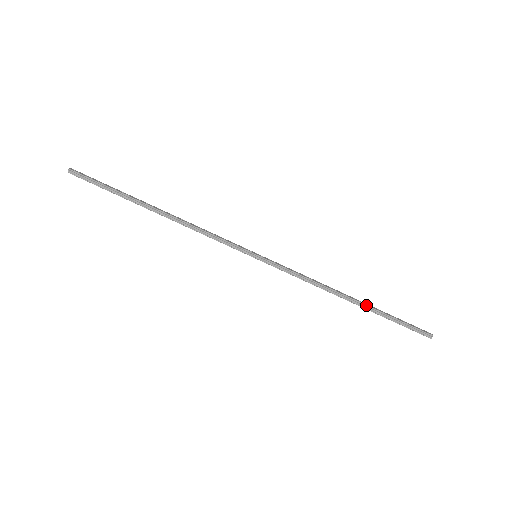
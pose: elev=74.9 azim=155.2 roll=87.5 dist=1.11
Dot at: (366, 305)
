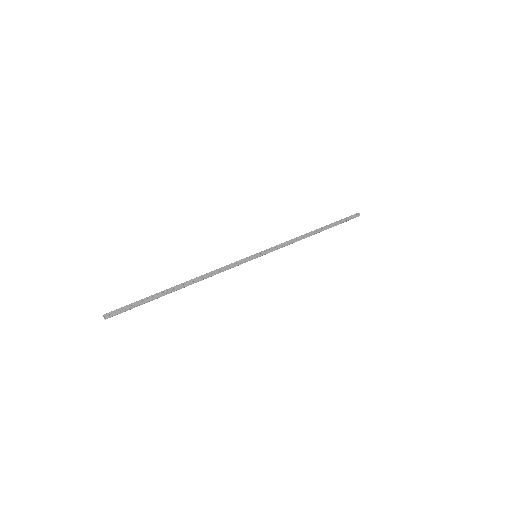
Dot at: occluded
